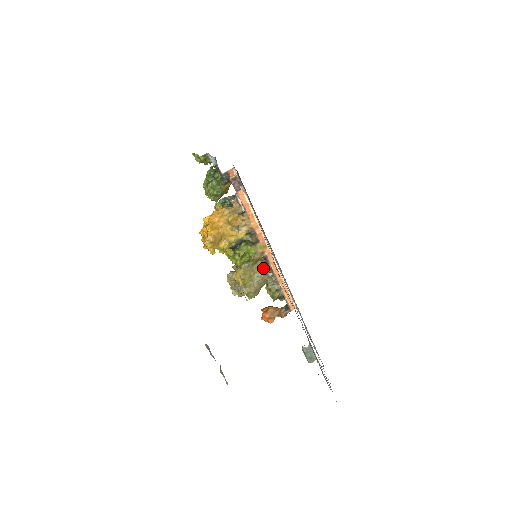
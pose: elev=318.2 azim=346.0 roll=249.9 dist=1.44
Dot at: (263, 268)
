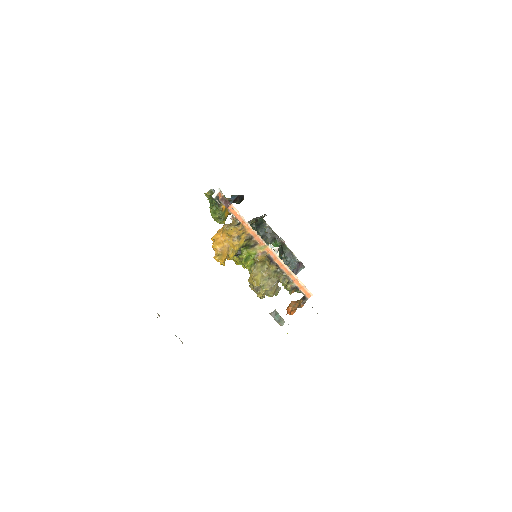
Dot at: (271, 266)
